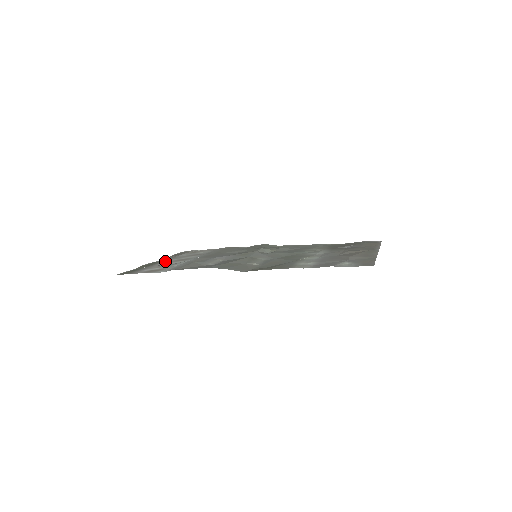
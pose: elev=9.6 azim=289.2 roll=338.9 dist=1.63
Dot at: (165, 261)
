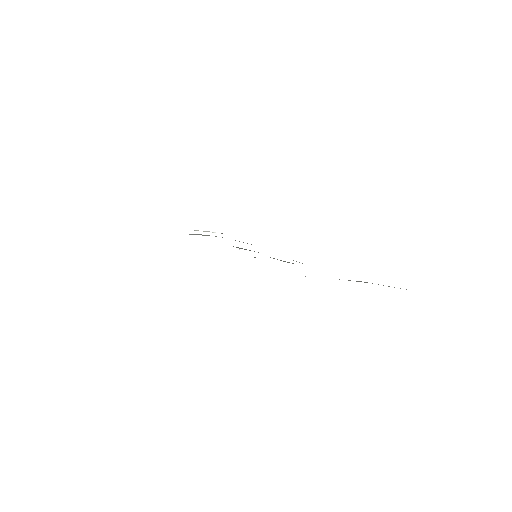
Dot at: occluded
